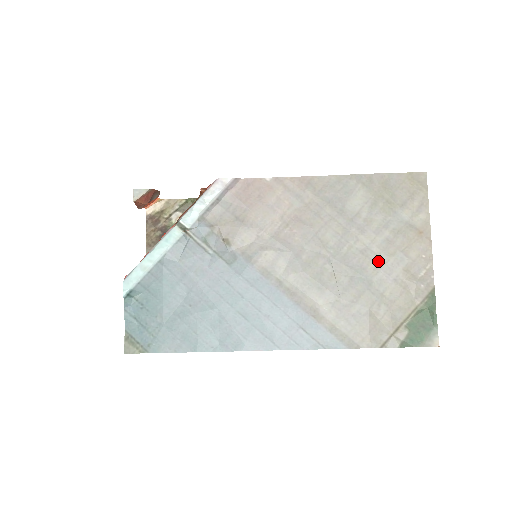
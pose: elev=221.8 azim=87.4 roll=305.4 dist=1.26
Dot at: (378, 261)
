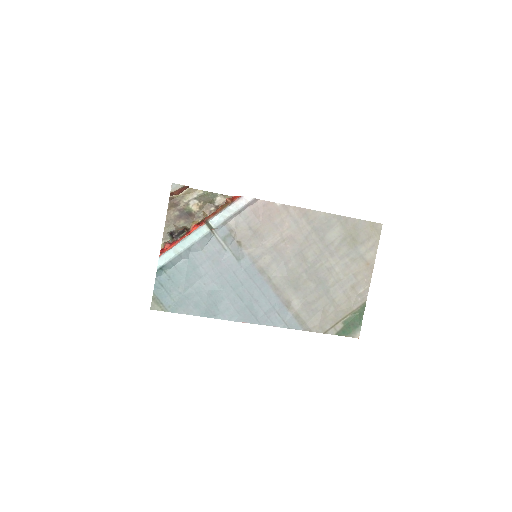
Dot at: (337, 277)
